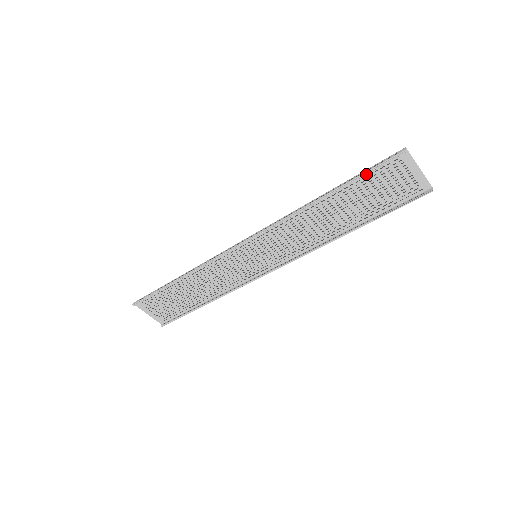
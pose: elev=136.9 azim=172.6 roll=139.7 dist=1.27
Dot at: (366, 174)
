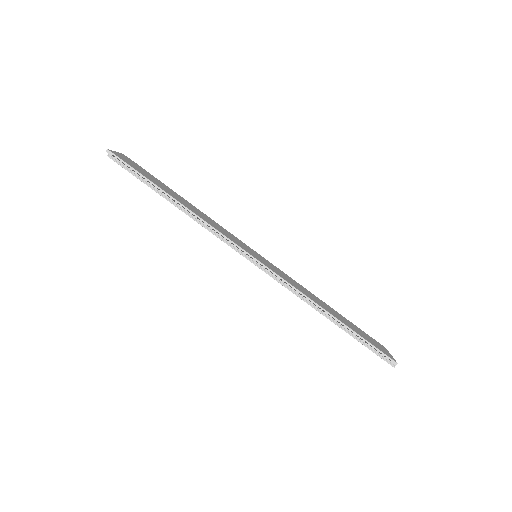
Dot at: occluded
